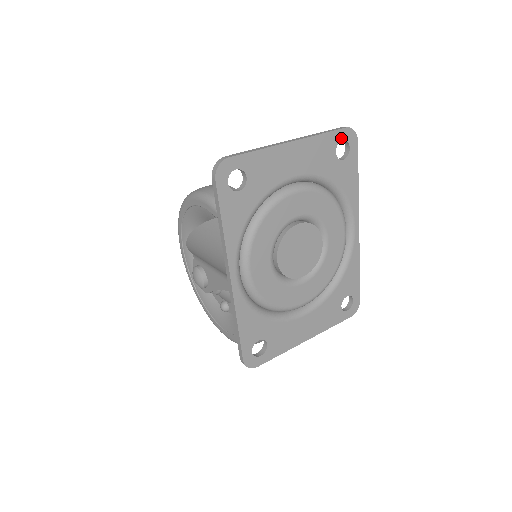
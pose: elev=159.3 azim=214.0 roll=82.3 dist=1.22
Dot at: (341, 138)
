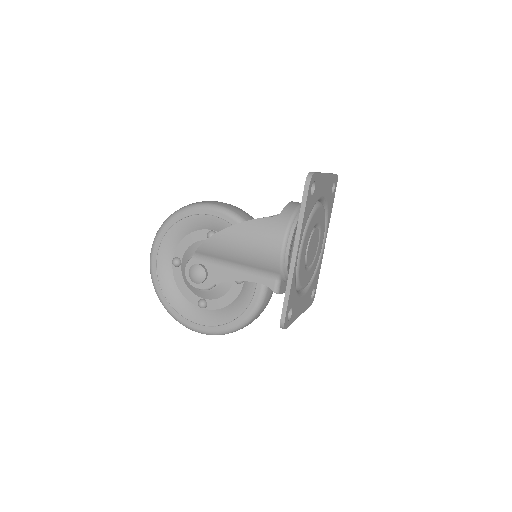
Dot at: (335, 180)
